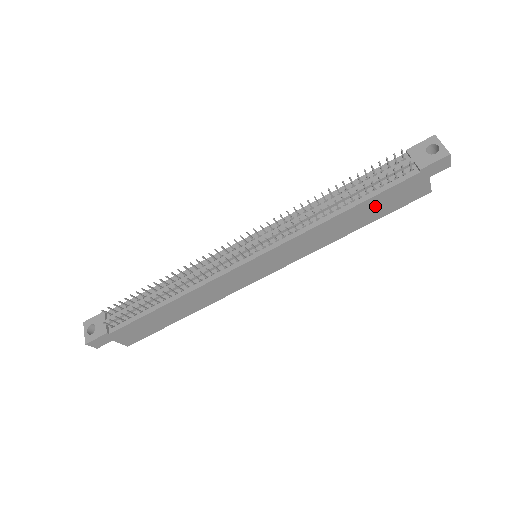
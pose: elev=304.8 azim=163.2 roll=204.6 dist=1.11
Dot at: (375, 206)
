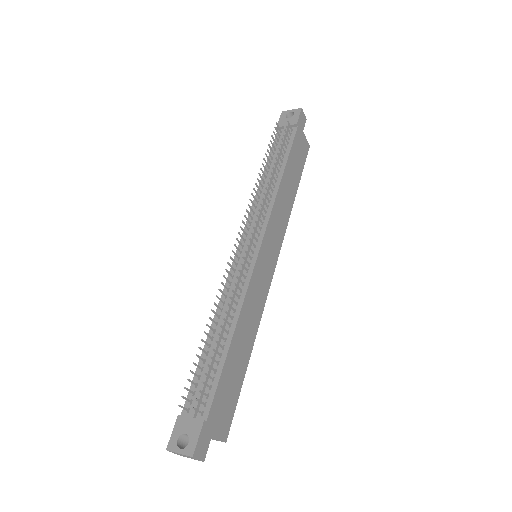
Dot at: (293, 165)
